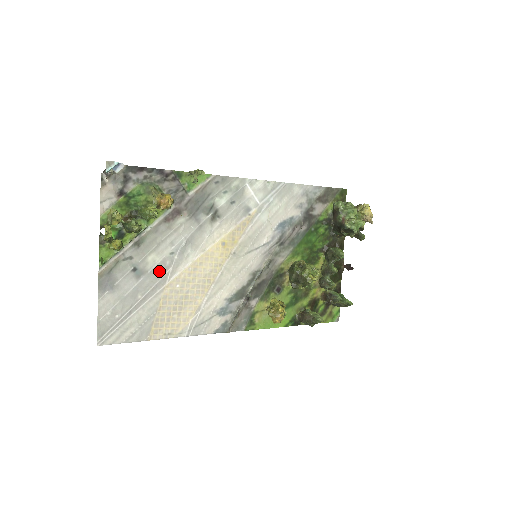
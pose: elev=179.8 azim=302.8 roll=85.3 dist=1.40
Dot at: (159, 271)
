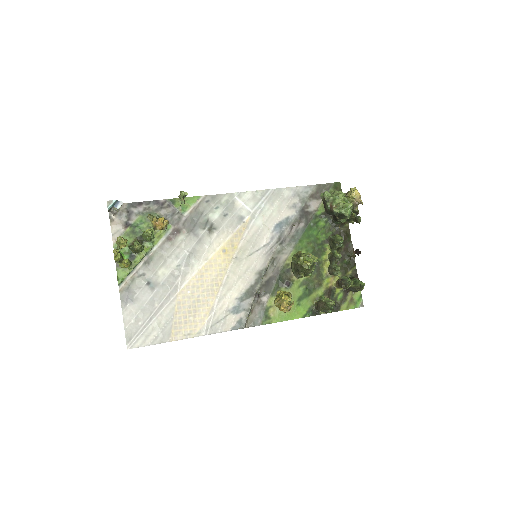
Dot at: (170, 282)
